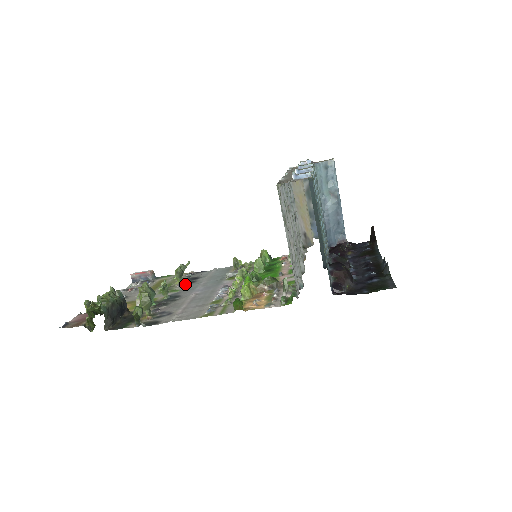
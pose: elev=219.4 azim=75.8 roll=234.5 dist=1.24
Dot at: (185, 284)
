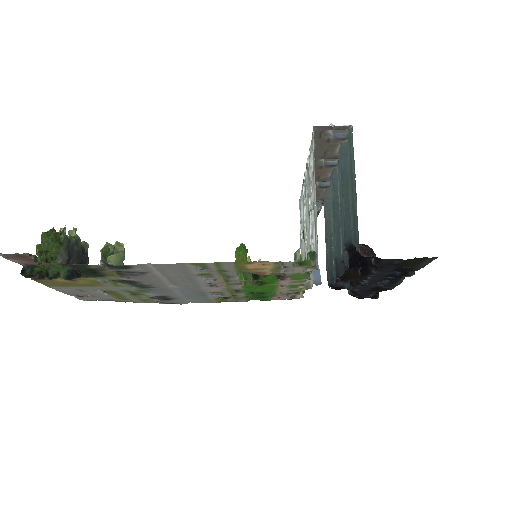
Dot at: (156, 296)
